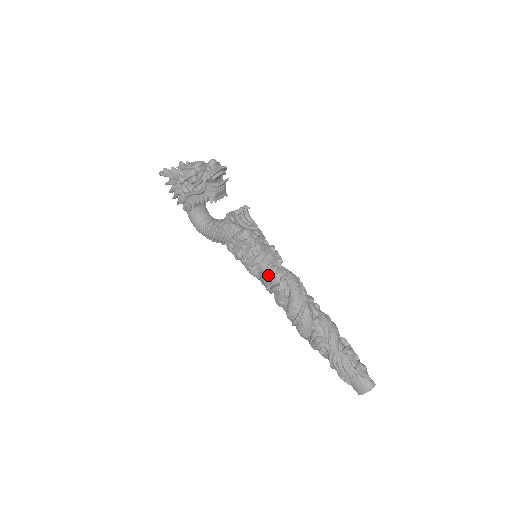
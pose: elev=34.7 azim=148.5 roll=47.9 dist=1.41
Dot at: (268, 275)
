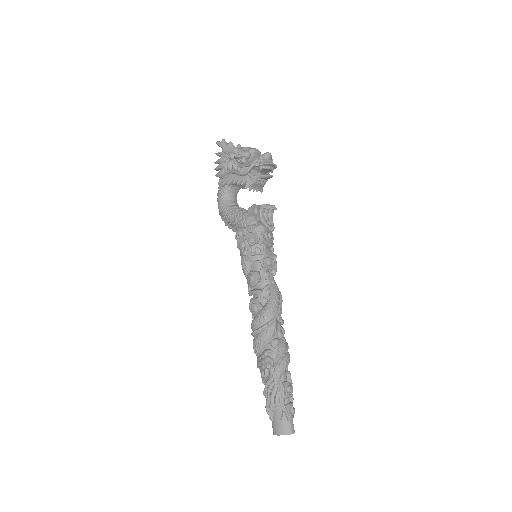
Dot at: (257, 276)
